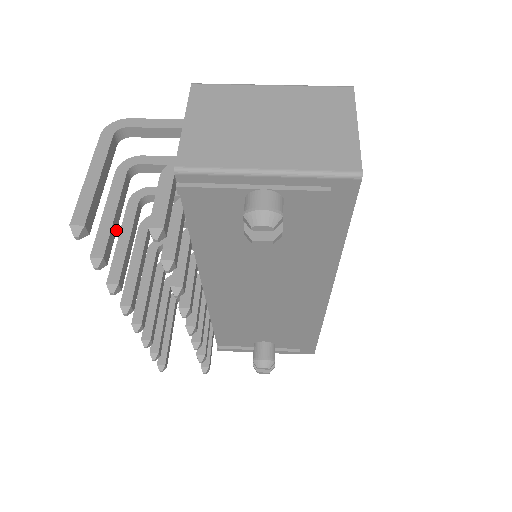
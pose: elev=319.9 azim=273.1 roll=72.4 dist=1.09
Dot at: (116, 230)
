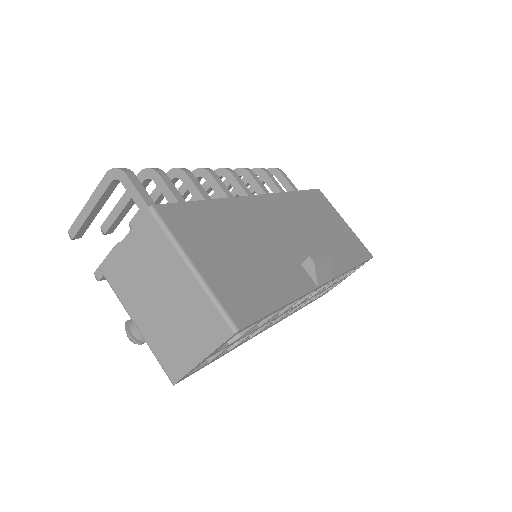
Dot at: occluded
